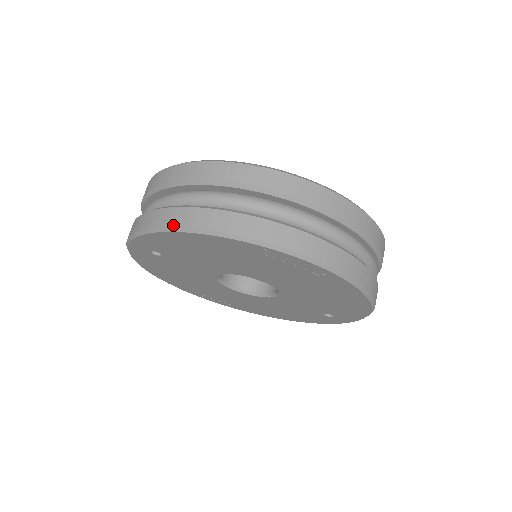
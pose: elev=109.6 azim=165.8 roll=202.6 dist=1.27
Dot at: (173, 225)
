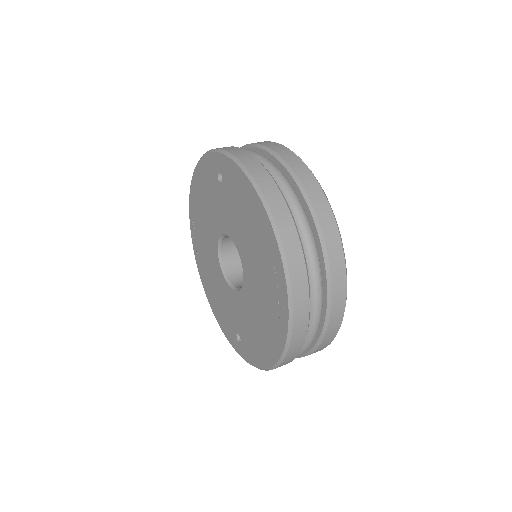
Dot at: (260, 185)
